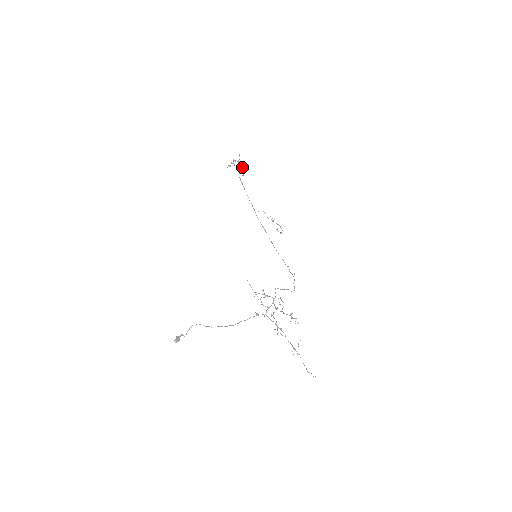
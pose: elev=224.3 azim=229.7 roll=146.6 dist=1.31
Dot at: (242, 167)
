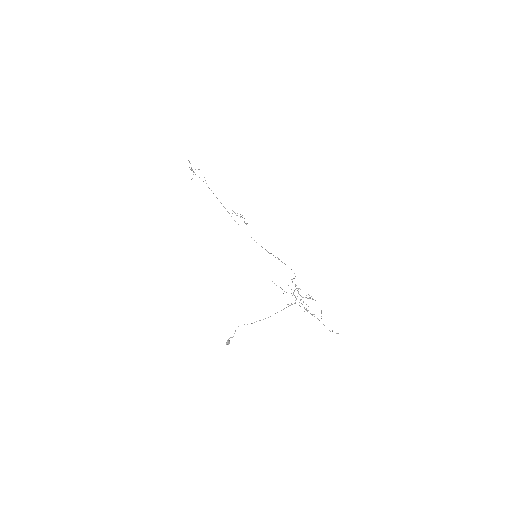
Dot at: occluded
